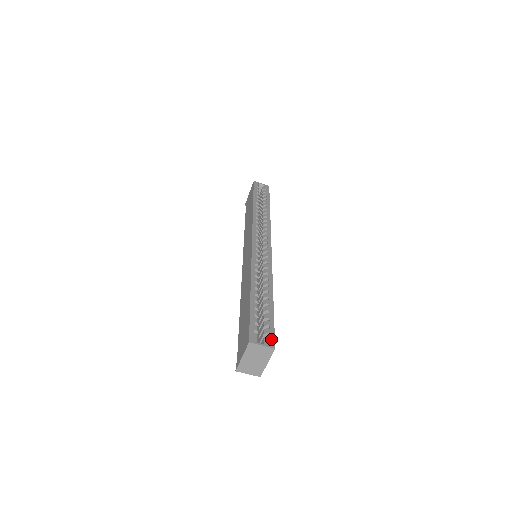
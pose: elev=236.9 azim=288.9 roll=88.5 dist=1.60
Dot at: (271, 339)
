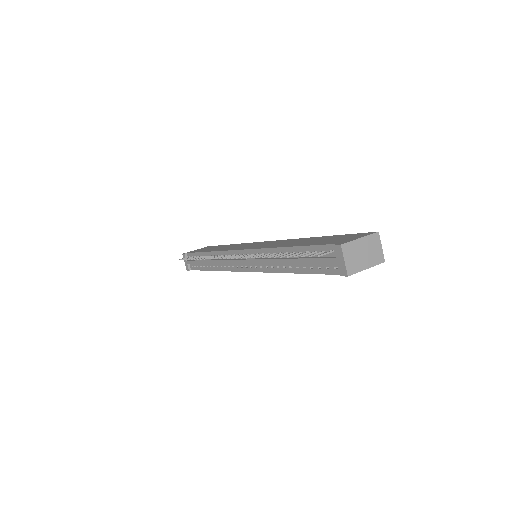
Dot at: occluded
